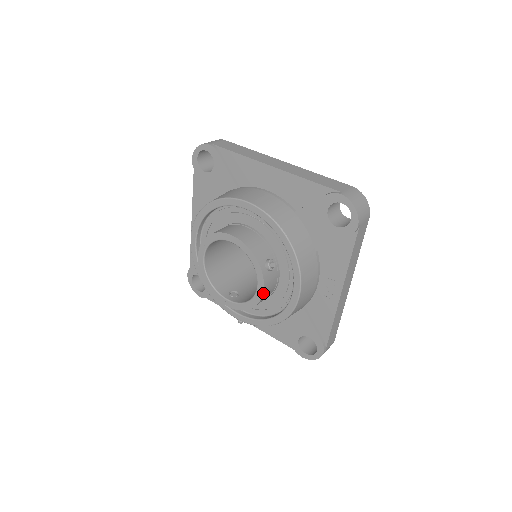
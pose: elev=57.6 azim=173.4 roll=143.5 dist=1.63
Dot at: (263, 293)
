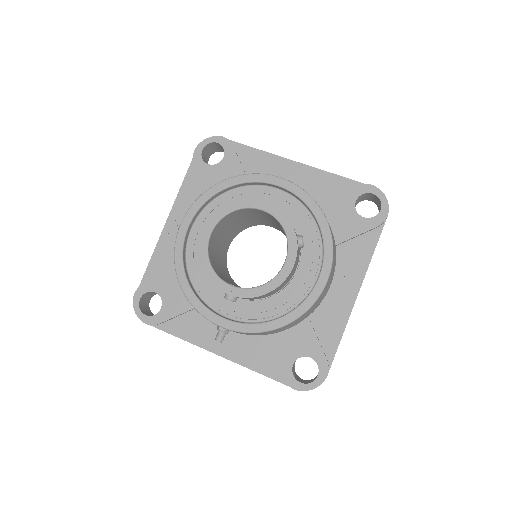
Dot at: (292, 269)
